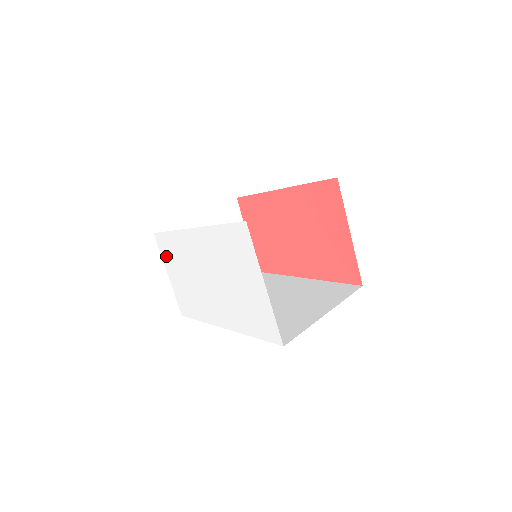
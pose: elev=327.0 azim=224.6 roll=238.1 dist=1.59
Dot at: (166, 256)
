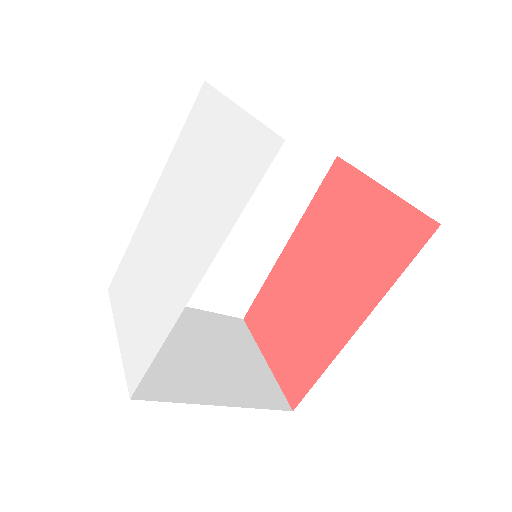
Dot at: (119, 301)
